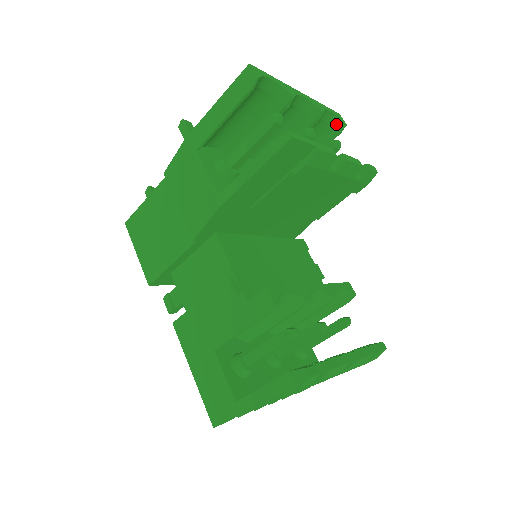
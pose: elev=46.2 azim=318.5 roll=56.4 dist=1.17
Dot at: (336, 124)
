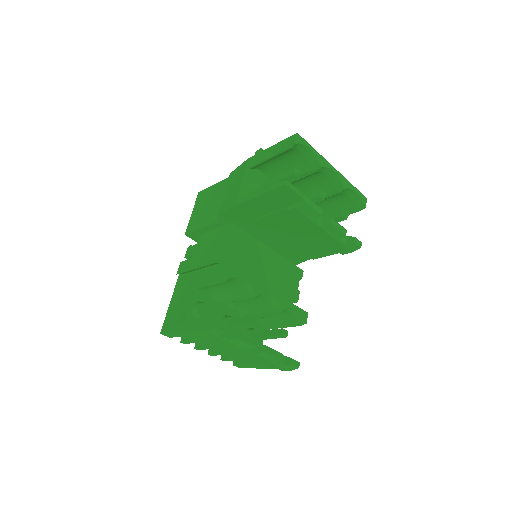
Dot at: (358, 203)
